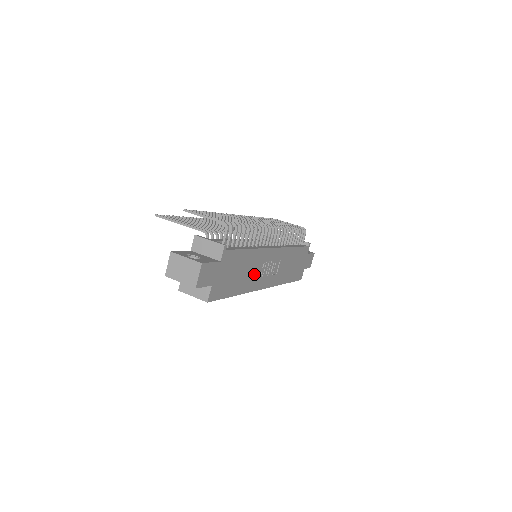
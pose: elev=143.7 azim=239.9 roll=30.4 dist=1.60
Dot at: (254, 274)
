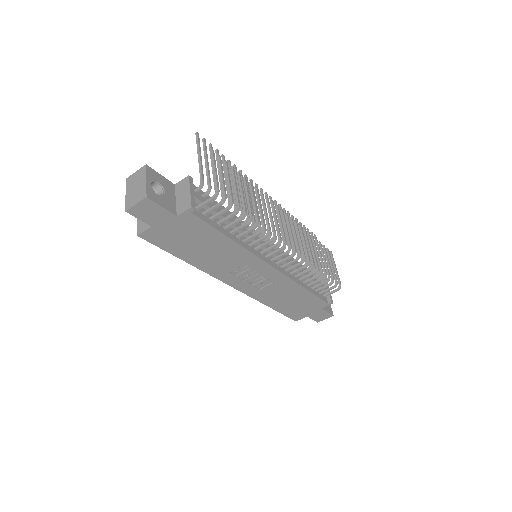
Dot at: (224, 264)
